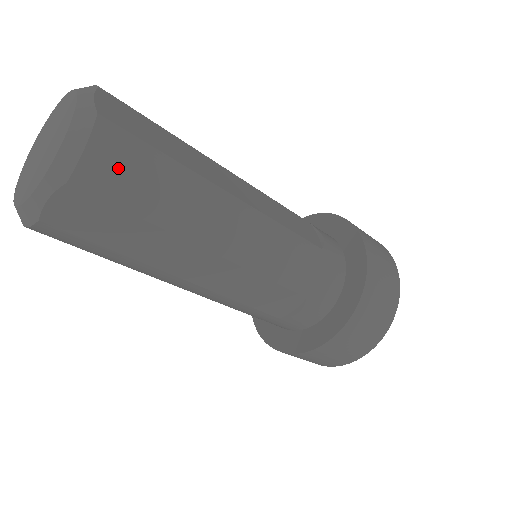
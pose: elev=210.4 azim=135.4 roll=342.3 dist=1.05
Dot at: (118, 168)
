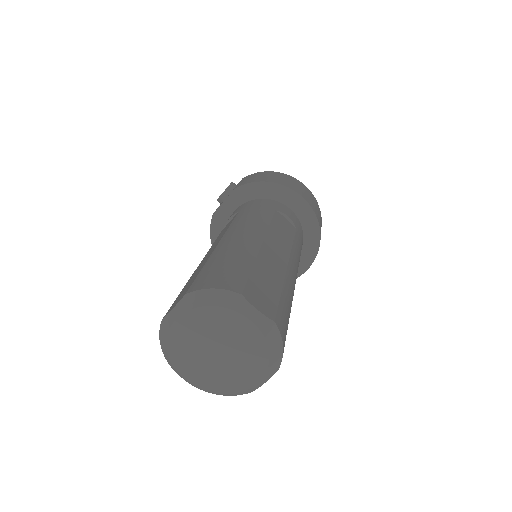
Dot at: (286, 333)
